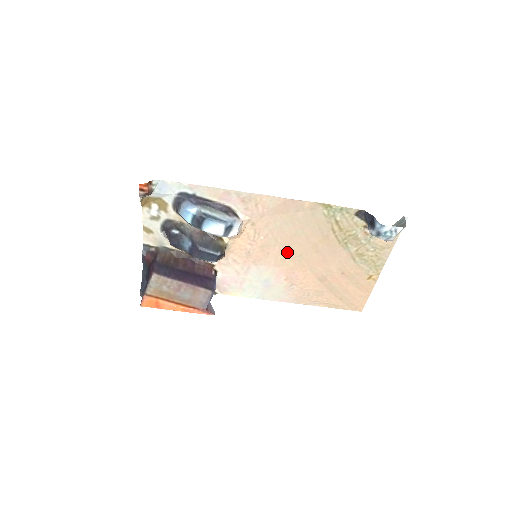
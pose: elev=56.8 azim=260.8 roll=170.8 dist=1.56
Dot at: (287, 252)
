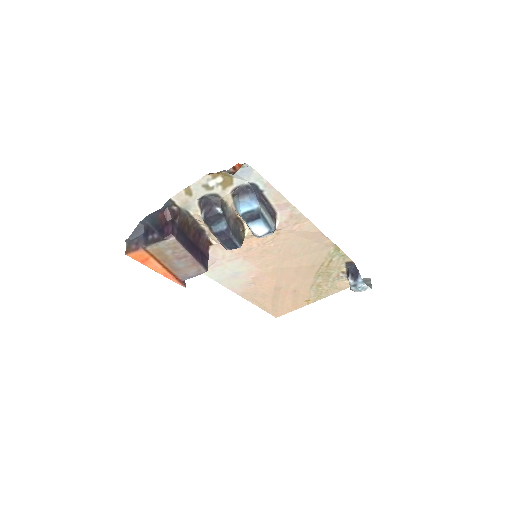
Dot at: (277, 262)
